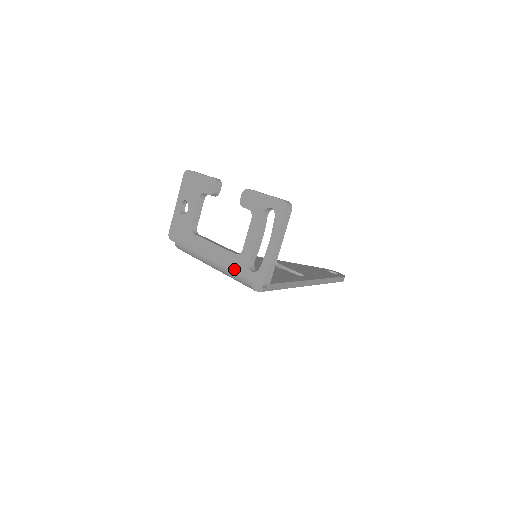
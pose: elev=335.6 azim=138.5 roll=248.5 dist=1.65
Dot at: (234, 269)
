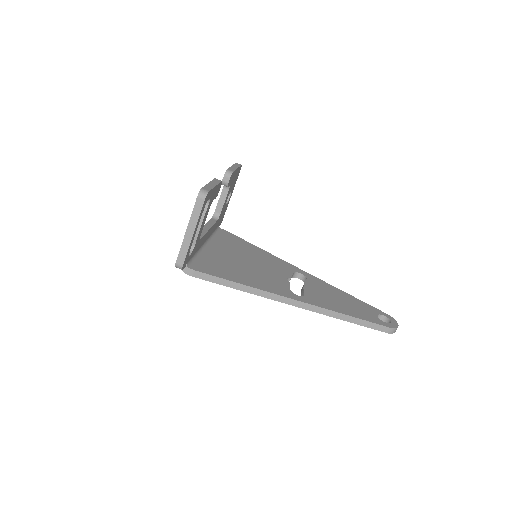
Dot at: occluded
